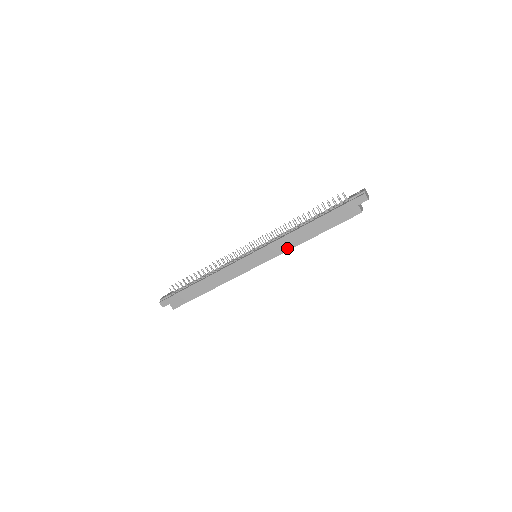
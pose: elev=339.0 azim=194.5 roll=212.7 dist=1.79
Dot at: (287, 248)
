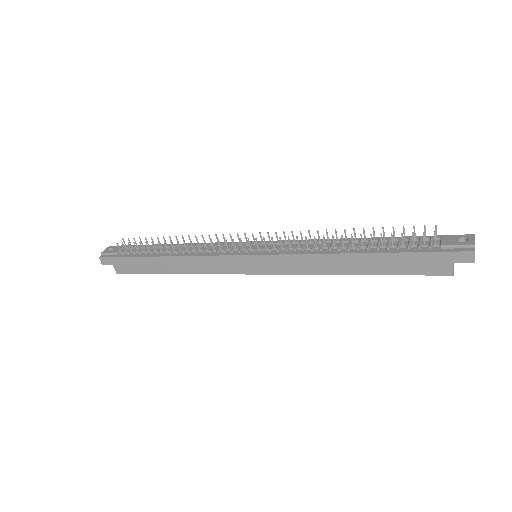
Dot at: (307, 271)
